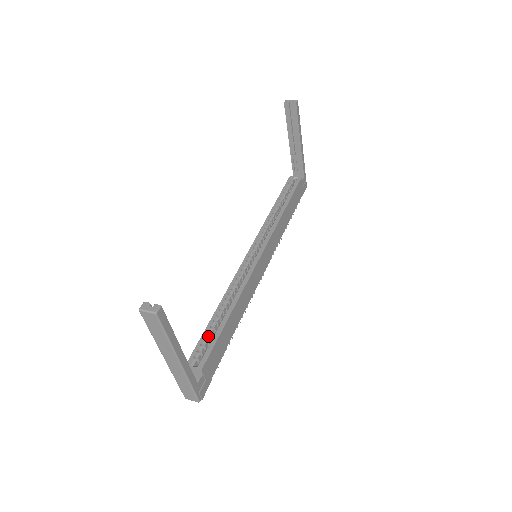
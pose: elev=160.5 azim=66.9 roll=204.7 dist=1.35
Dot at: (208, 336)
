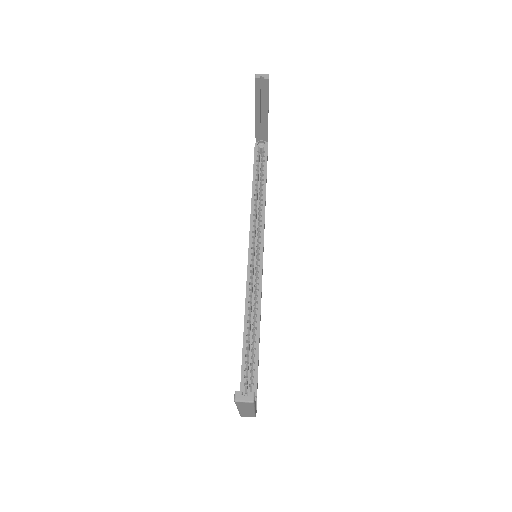
Dot at: (248, 359)
